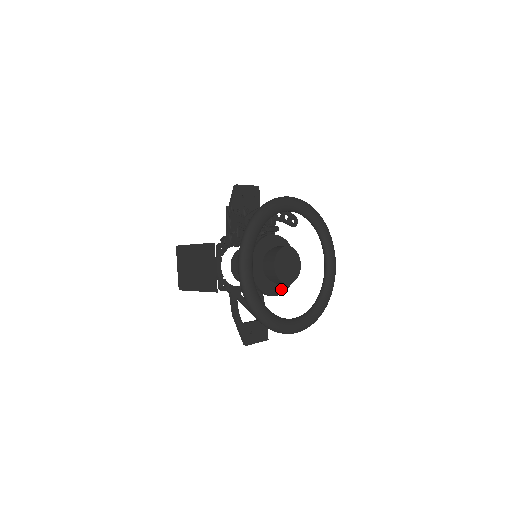
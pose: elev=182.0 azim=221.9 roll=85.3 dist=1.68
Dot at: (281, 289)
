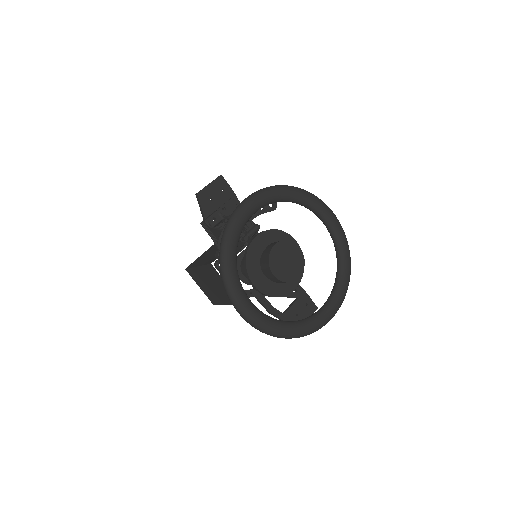
Dot at: occluded
